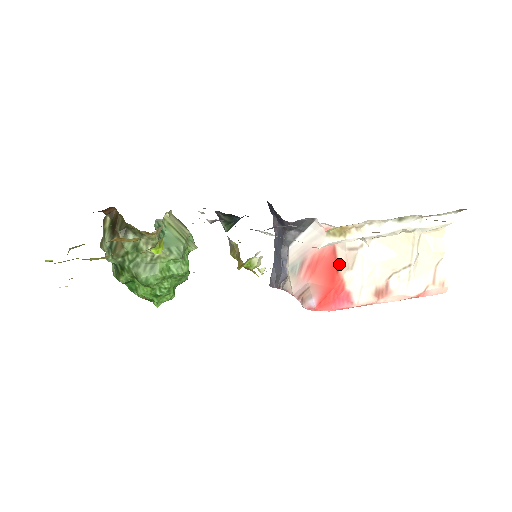
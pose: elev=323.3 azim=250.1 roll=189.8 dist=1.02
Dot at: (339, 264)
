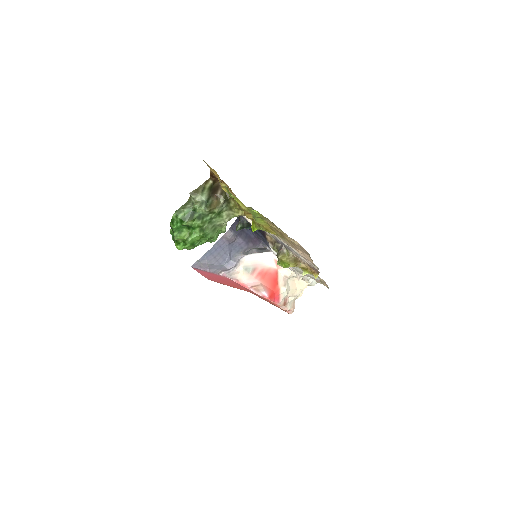
Dot at: (279, 281)
